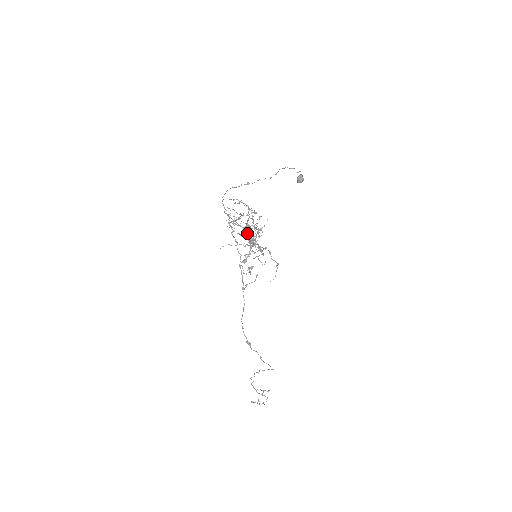
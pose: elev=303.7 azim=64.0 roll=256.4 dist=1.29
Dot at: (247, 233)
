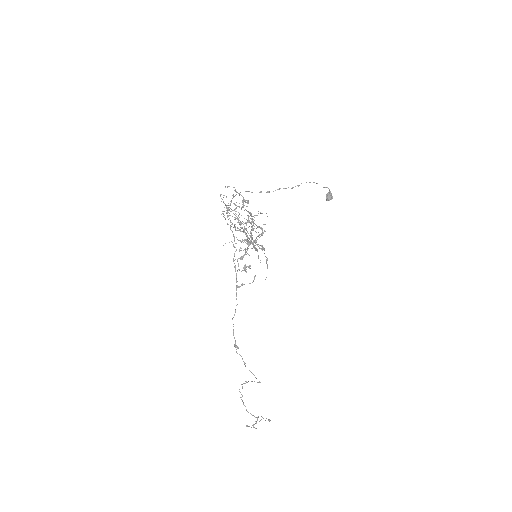
Dot at: (246, 229)
